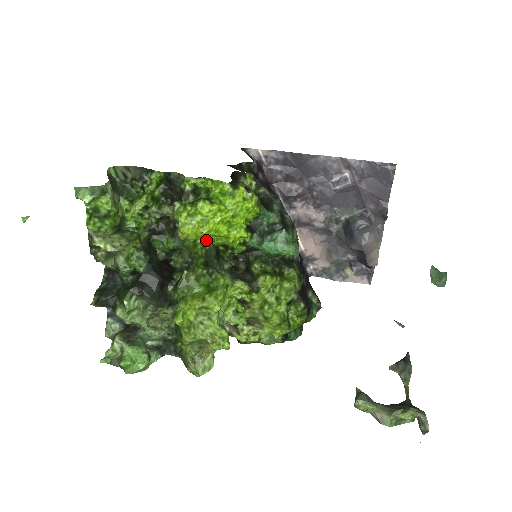
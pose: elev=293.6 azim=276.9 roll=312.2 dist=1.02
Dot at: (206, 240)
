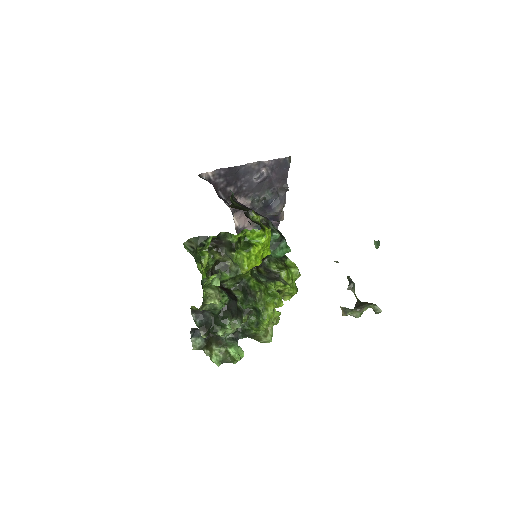
Dot at: occluded
